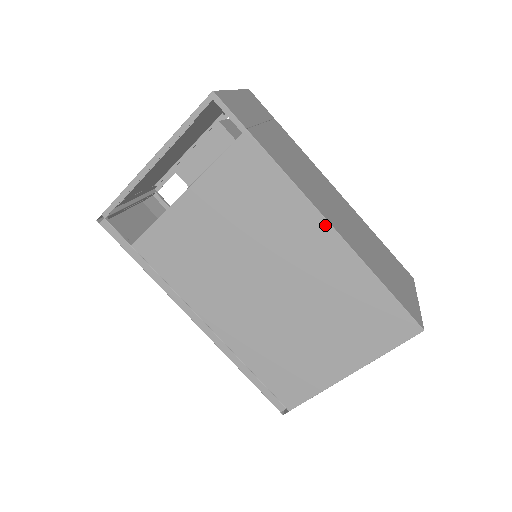
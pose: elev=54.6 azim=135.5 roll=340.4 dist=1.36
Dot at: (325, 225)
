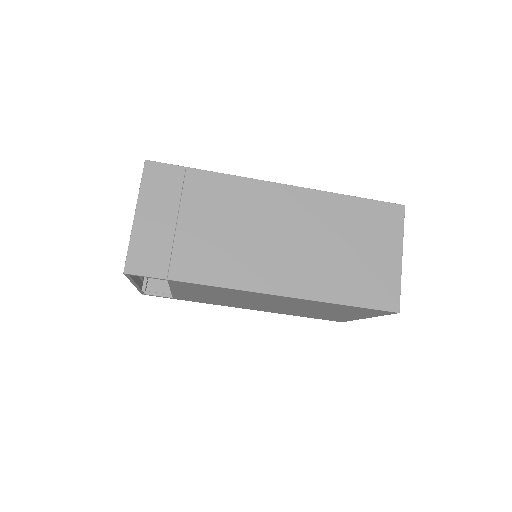
Dot at: (273, 296)
